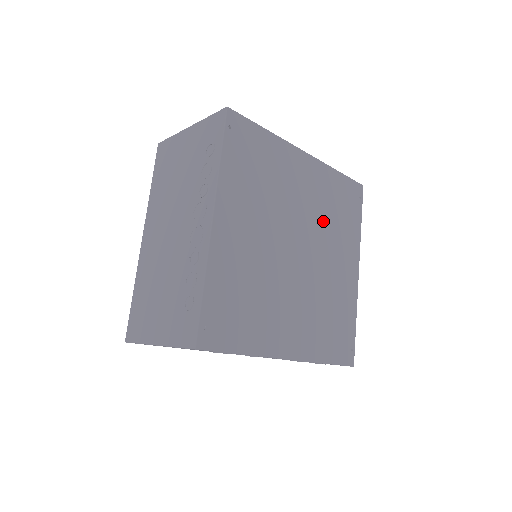
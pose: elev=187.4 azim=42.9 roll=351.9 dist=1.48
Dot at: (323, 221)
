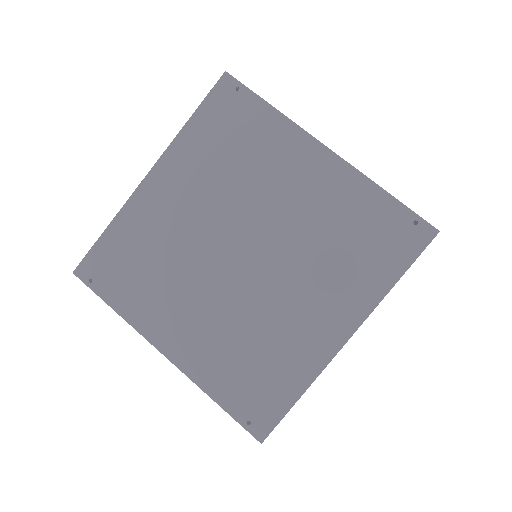
Dot at: (232, 187)
